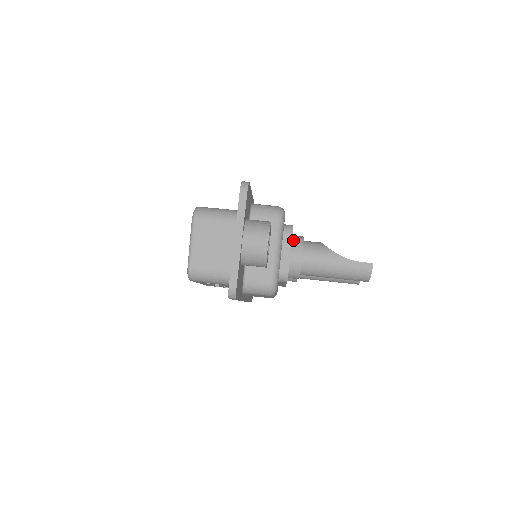
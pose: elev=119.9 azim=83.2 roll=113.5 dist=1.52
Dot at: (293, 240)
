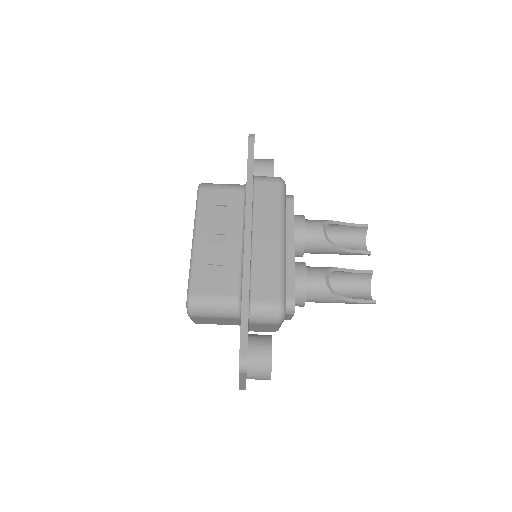
Dot at: (295, 294)
